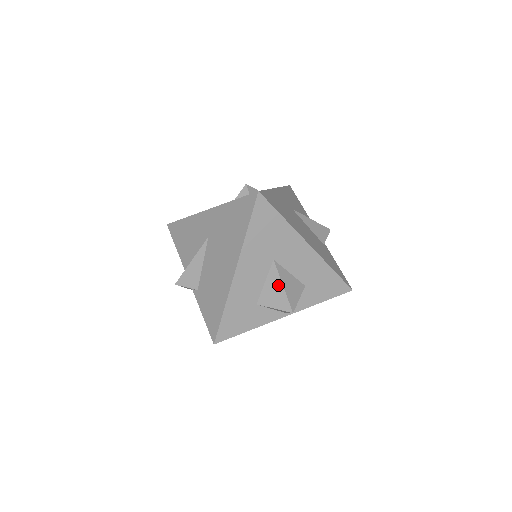
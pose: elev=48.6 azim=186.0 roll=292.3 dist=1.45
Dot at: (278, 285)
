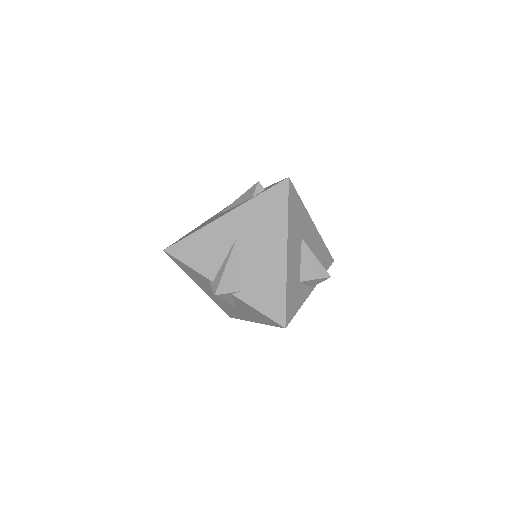
Dot at: (312, 258)
